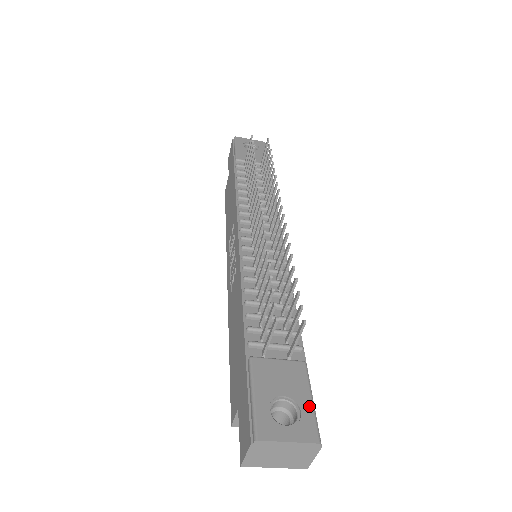
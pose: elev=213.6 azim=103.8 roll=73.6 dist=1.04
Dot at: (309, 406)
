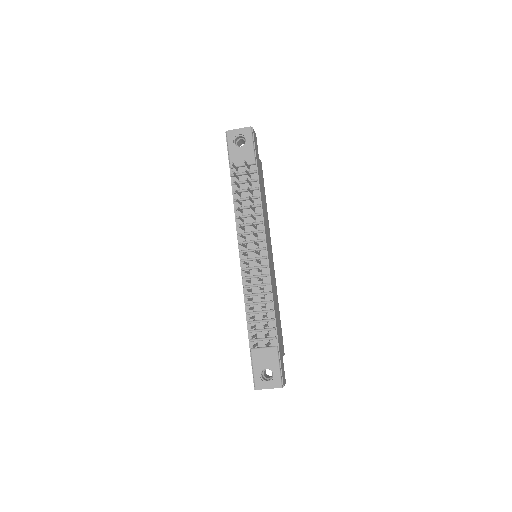
Dot at: (277, 371)
